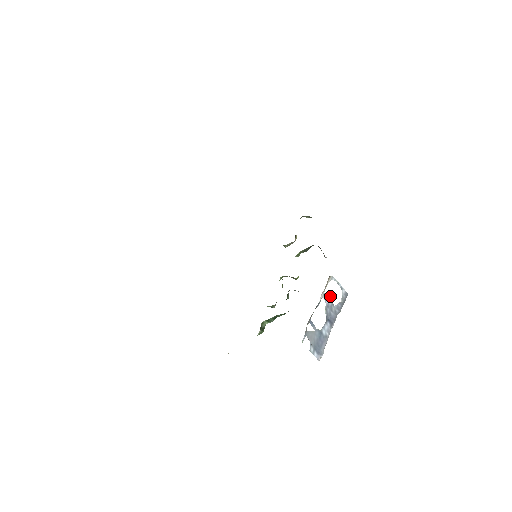
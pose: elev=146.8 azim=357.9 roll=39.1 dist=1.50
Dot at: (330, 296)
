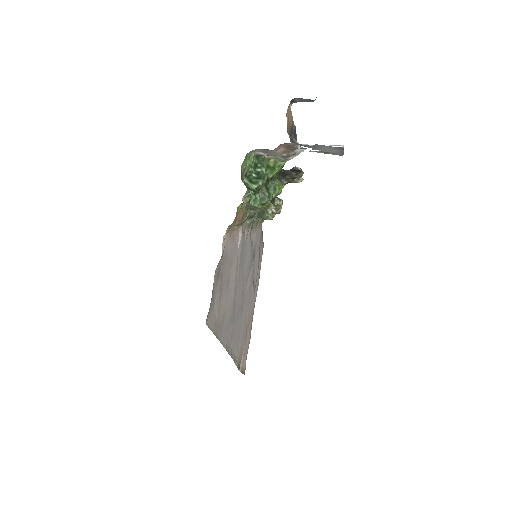
Dot at: occluded
